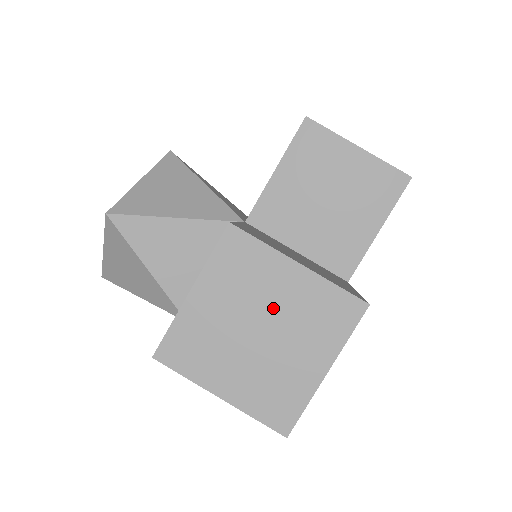
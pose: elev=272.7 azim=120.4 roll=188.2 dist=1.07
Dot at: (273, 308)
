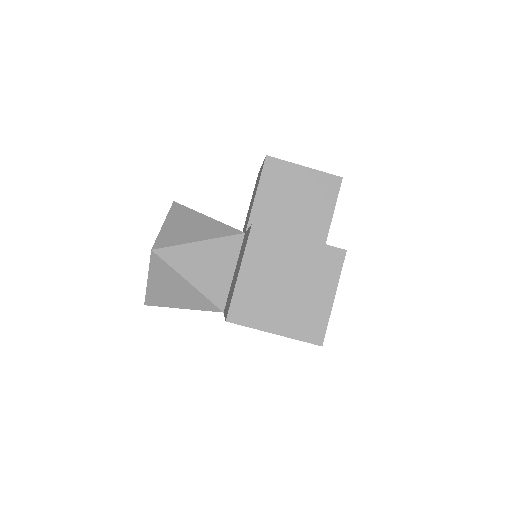
Dot at: (292, 268)
